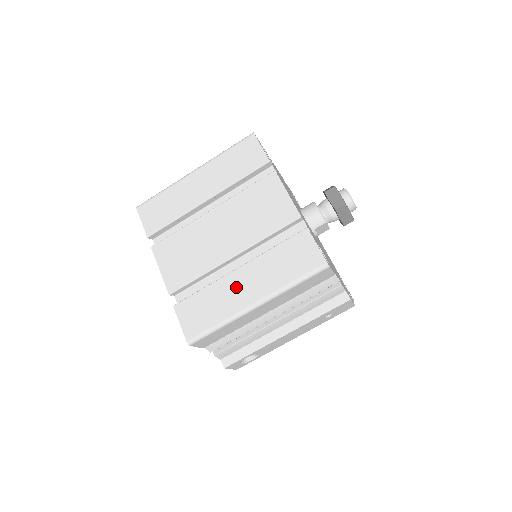
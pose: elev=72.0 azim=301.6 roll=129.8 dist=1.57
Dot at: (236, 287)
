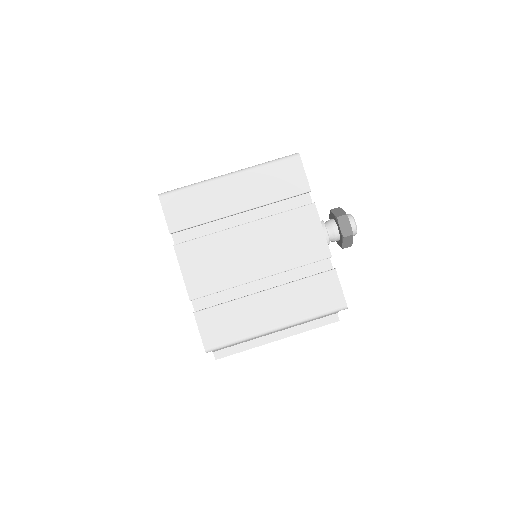
Dot at: (261, 309)
